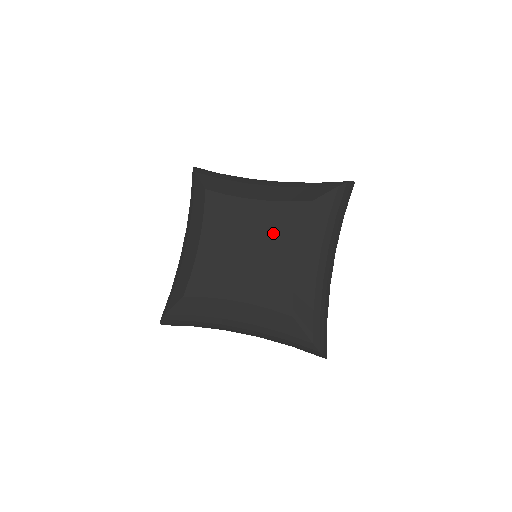
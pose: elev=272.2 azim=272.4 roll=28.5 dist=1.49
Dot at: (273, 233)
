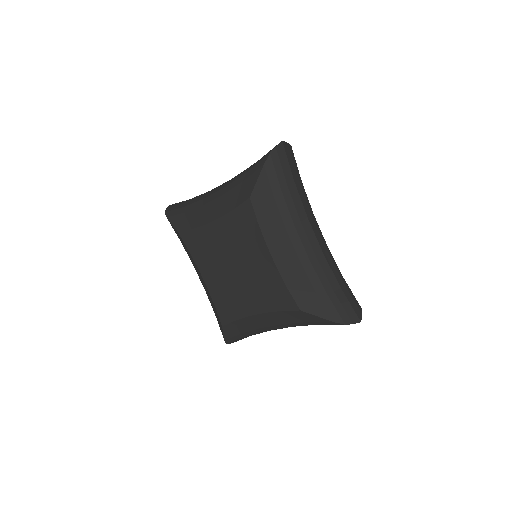
Dot at: (258, 286)
